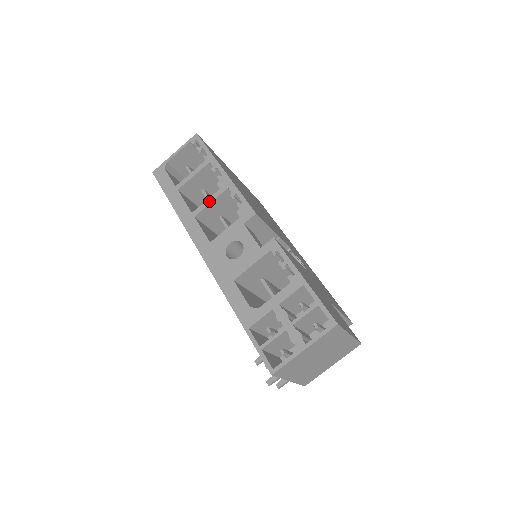
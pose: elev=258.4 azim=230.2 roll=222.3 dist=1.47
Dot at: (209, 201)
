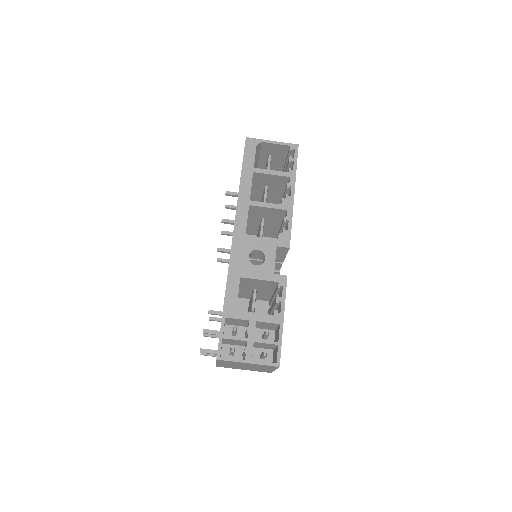
Dot at: (268, 205)
